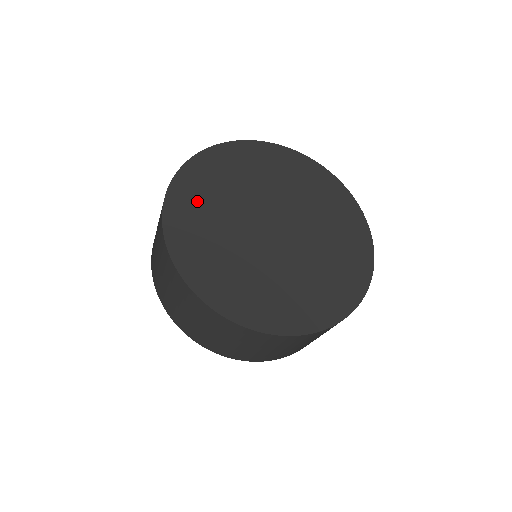
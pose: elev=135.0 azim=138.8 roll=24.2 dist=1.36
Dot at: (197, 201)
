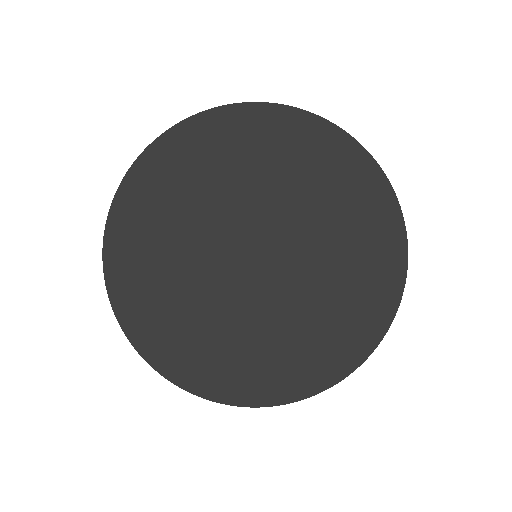
Dot at: (199, 157)
